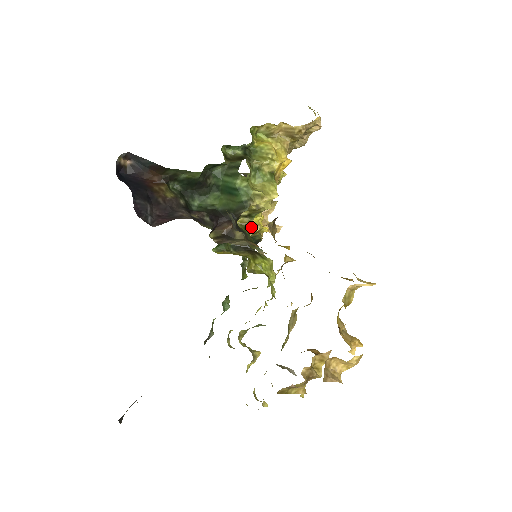
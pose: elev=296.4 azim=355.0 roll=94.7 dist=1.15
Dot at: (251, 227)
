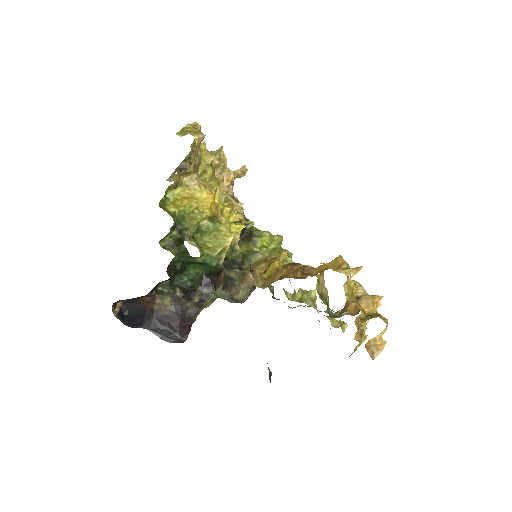
Dot at: (233, 243)
